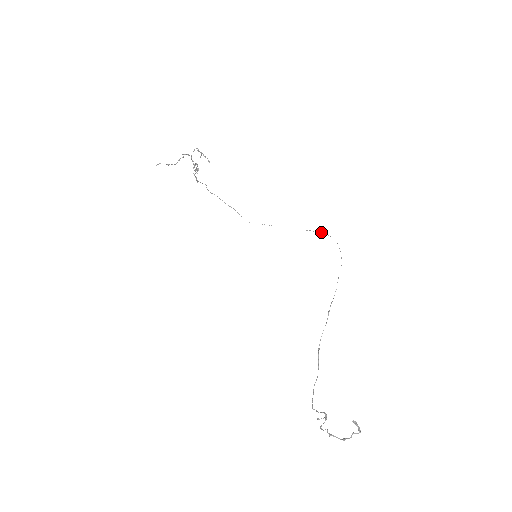
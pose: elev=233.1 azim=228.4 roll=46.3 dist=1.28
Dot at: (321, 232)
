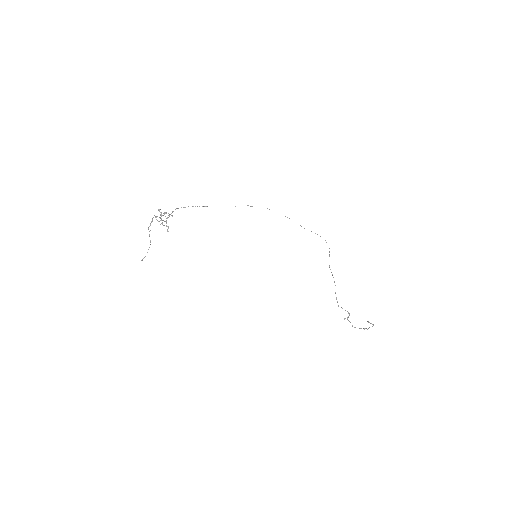
Dot at: occluded
